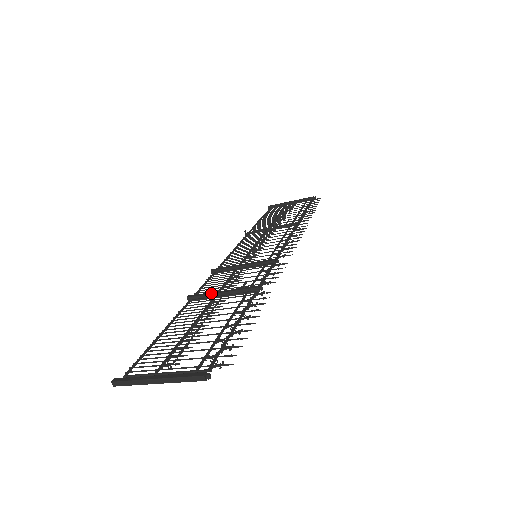
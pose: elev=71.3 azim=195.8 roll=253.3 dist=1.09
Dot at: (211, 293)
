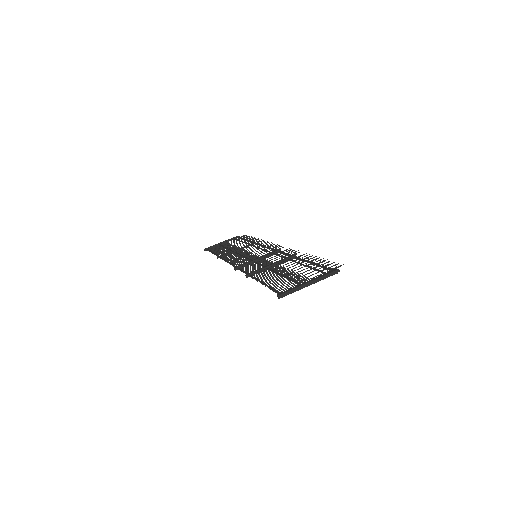
Dot at: (263, 268)
